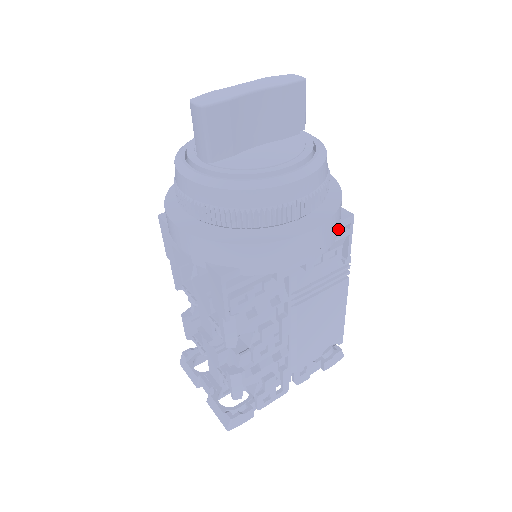
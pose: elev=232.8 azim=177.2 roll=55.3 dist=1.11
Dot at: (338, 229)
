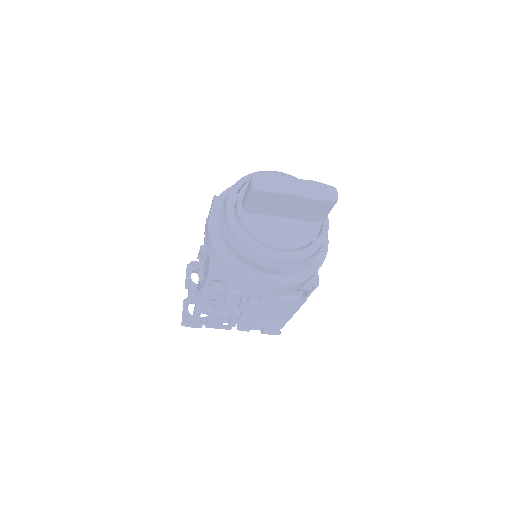
Dot at: occluded
